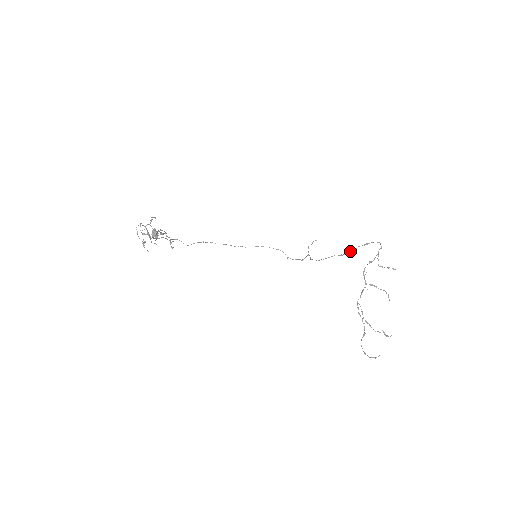
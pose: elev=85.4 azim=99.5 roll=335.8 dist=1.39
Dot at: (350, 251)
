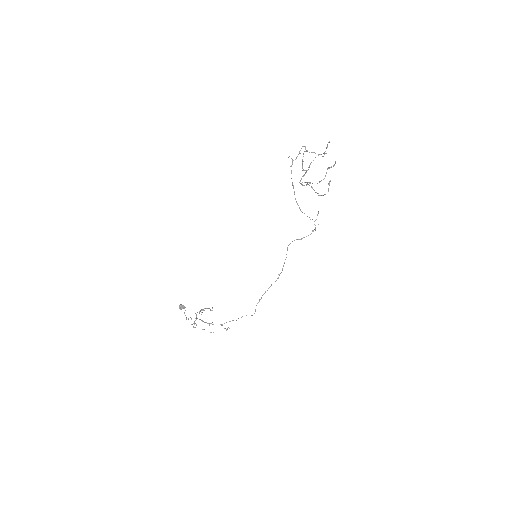
Dot at: occluded
